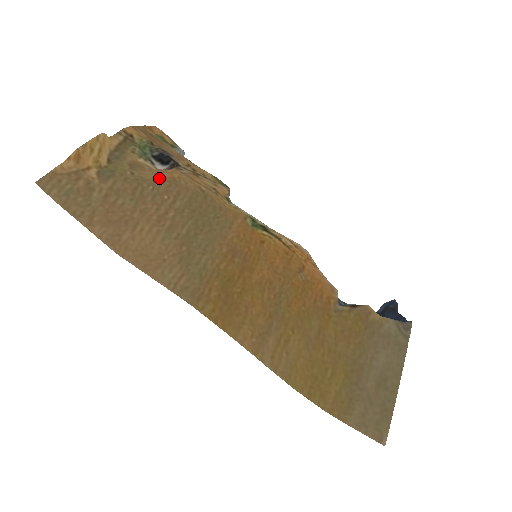
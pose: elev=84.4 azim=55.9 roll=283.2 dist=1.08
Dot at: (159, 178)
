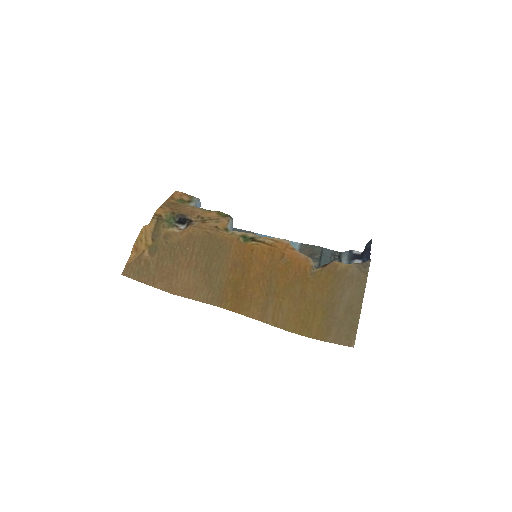
Dot at: (181, 238)
